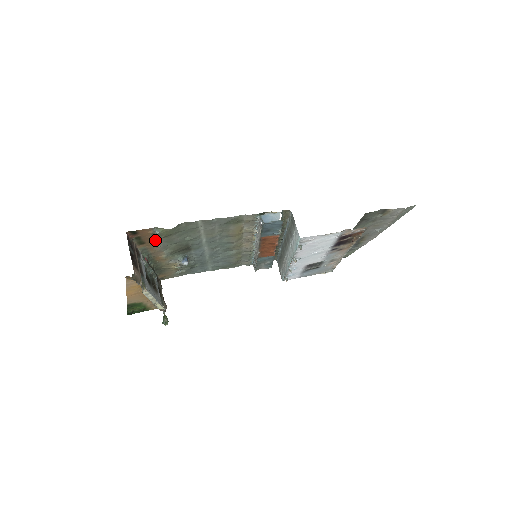
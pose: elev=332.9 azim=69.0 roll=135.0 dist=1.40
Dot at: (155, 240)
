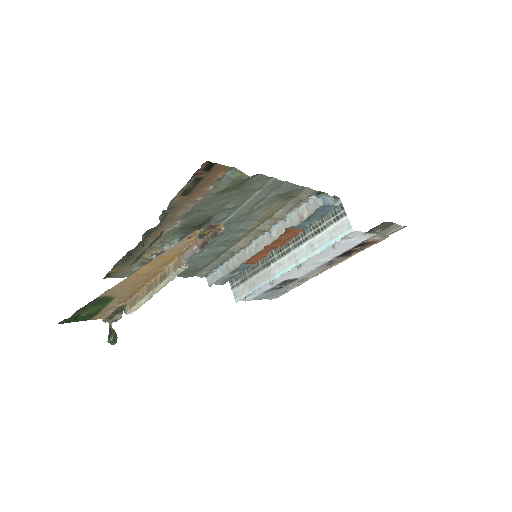
Dot at: (202, 194)
